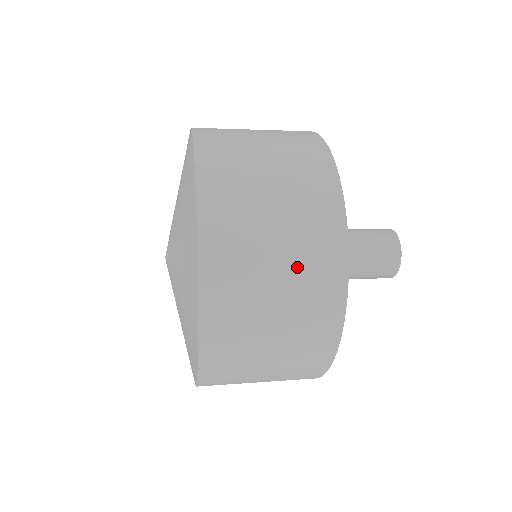
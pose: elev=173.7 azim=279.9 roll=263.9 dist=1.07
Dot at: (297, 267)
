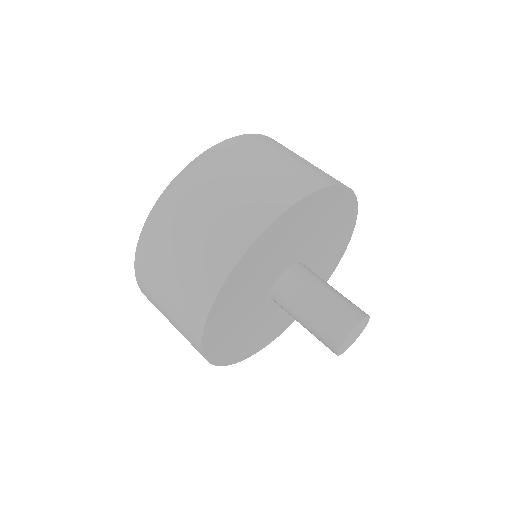
Dot at: occluded
